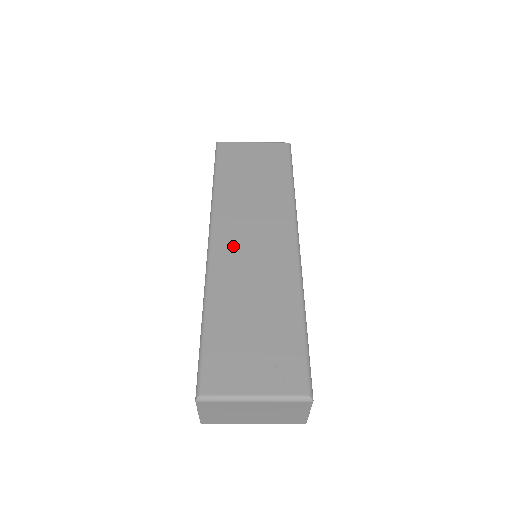
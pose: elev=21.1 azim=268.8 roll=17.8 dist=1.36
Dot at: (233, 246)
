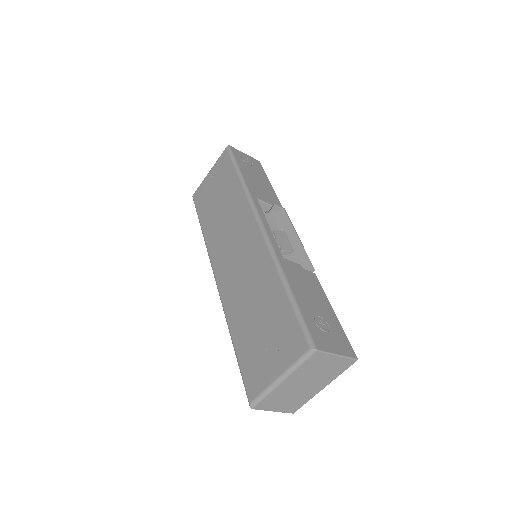
Dot at: (227, 269)
